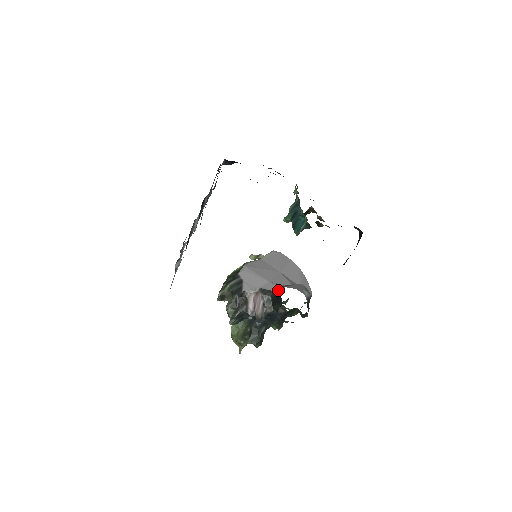
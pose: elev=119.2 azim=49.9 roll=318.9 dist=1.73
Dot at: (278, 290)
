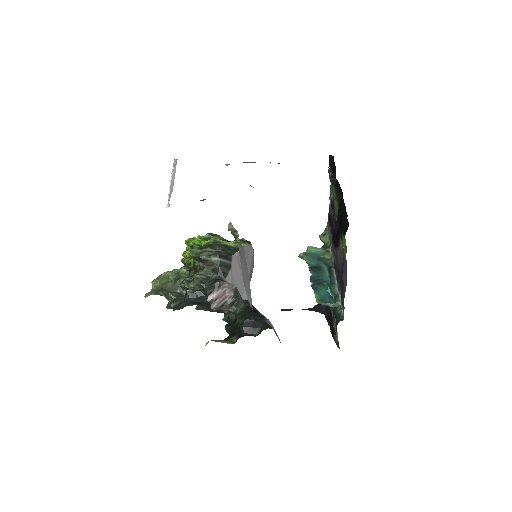
Dot at: (260, 318)
